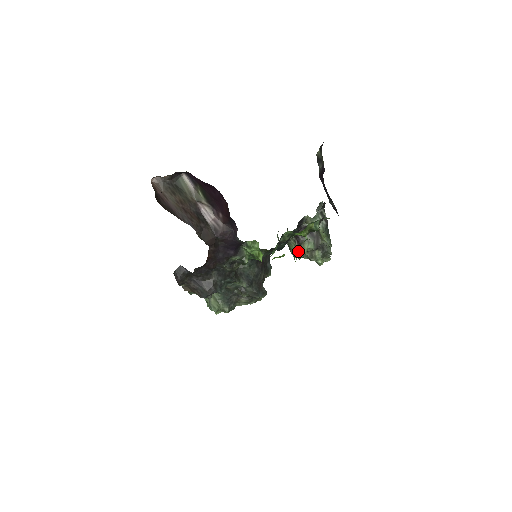
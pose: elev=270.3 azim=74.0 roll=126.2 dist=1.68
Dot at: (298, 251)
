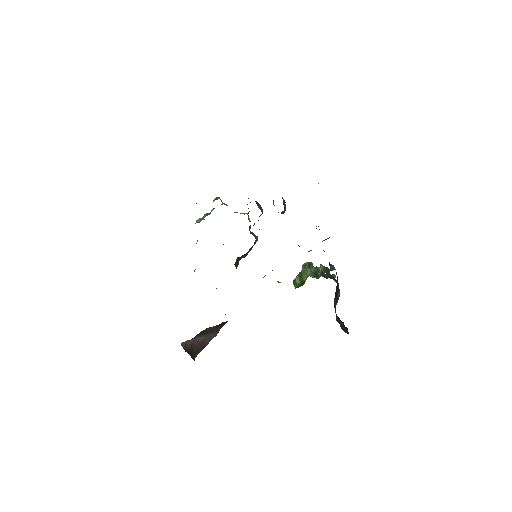
Dot at: occluded
